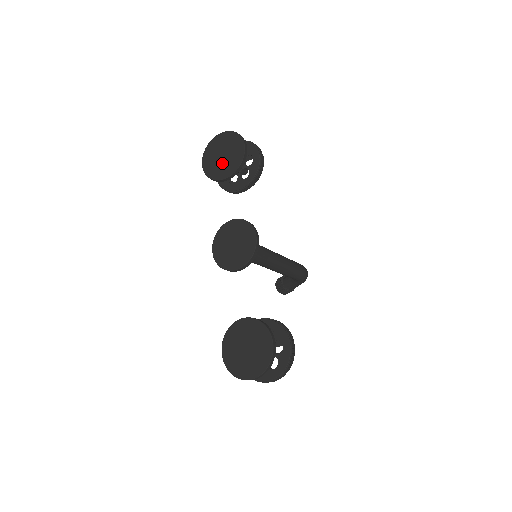
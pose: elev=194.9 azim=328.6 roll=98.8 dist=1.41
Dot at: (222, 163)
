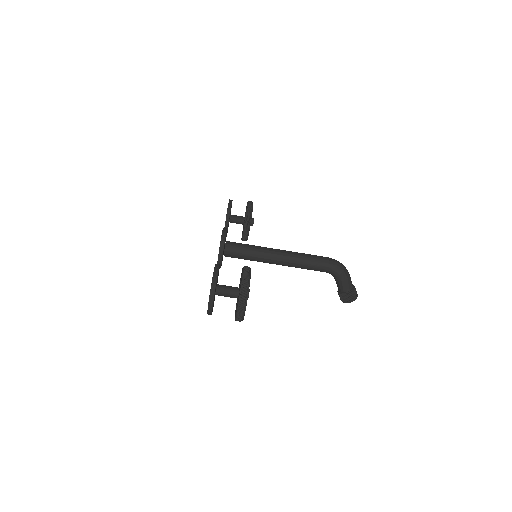
Dot at: occluded
